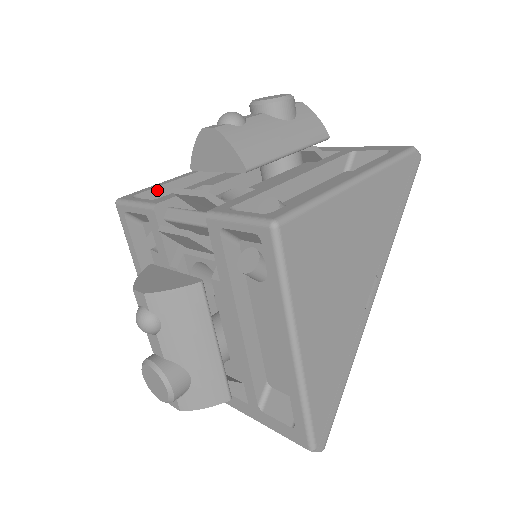
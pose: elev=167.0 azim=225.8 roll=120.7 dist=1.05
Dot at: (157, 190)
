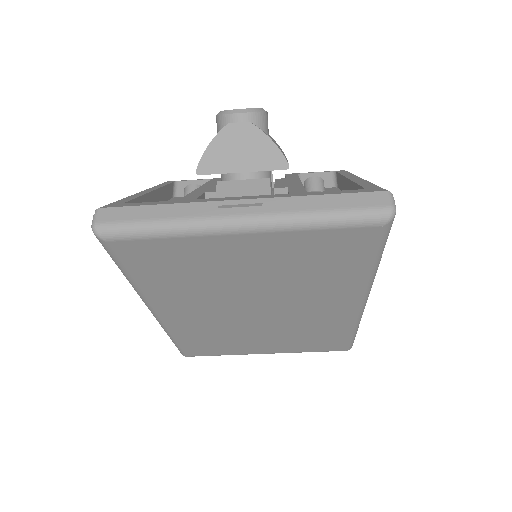
Dot at: occluded
